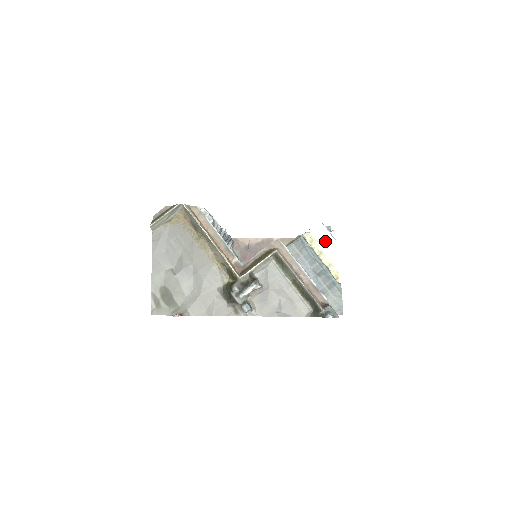
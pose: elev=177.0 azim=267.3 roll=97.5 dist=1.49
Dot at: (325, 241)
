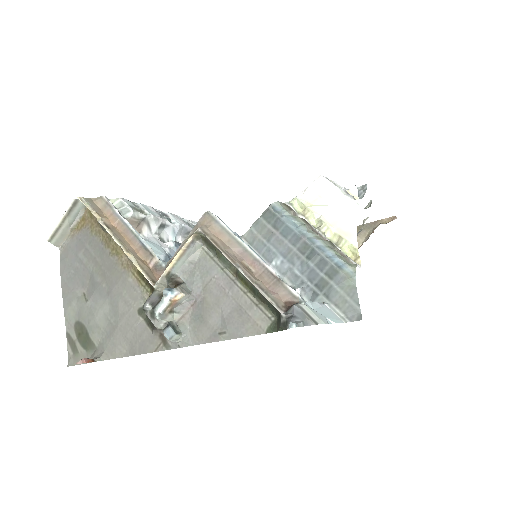
Dot at: (331, 203)
